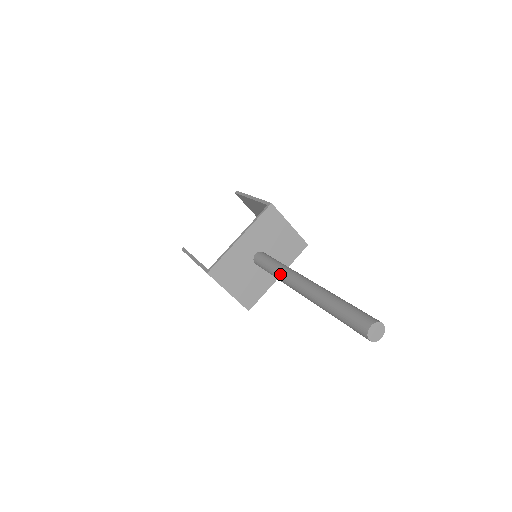
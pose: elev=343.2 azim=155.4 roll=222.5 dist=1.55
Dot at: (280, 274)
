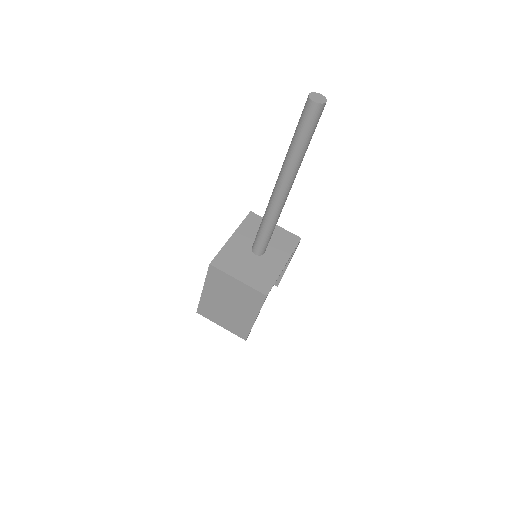
Dot at: (265, 211)
